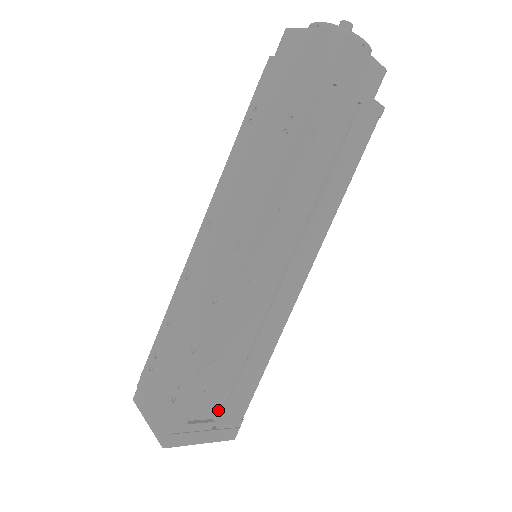
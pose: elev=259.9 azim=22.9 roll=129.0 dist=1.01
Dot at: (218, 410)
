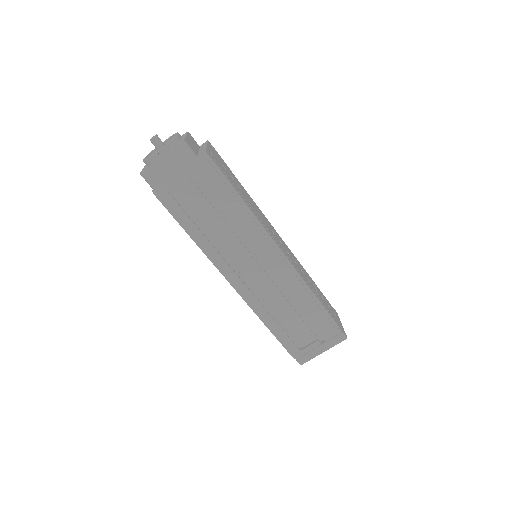
Dot at: (312, 336)
